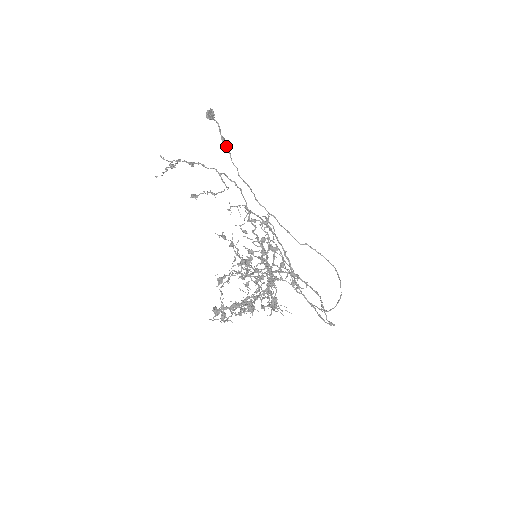
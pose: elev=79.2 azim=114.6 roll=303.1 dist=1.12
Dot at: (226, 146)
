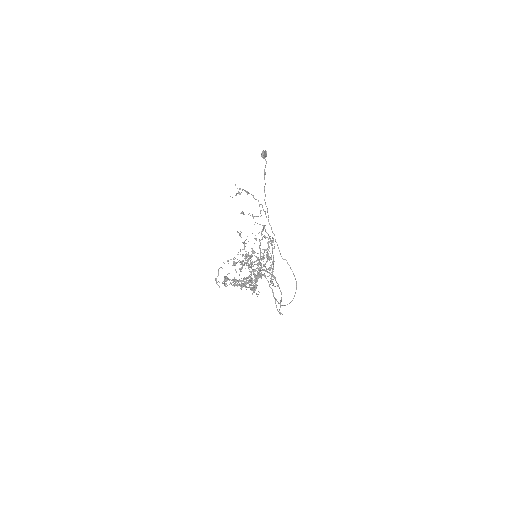
Dot at: occluded
